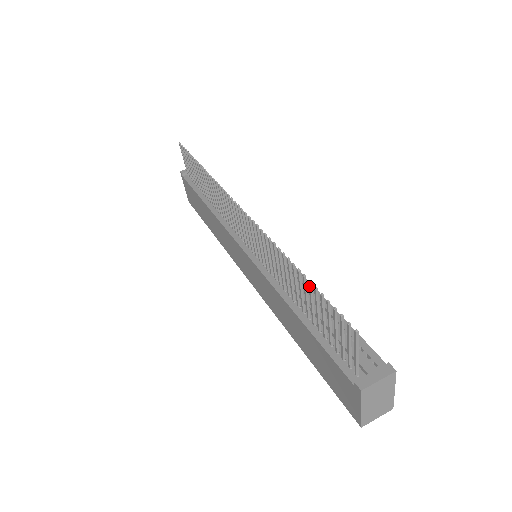
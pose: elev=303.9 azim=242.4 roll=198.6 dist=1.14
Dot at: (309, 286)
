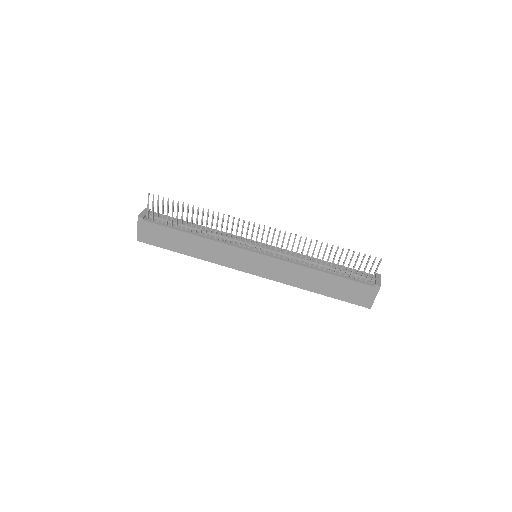
Dot at: occluded
